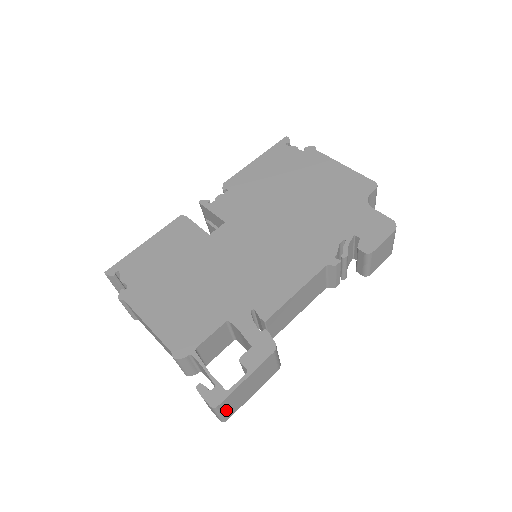
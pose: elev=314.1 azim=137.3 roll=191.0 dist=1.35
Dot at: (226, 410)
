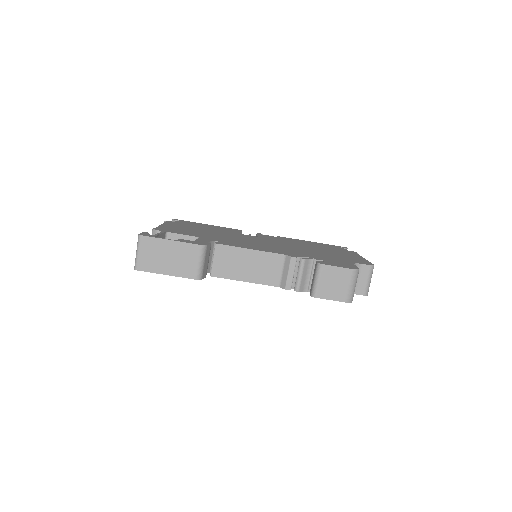
Dot at: (143, 254)
